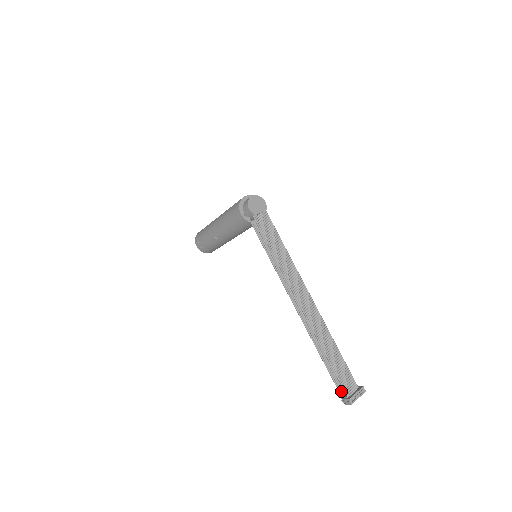
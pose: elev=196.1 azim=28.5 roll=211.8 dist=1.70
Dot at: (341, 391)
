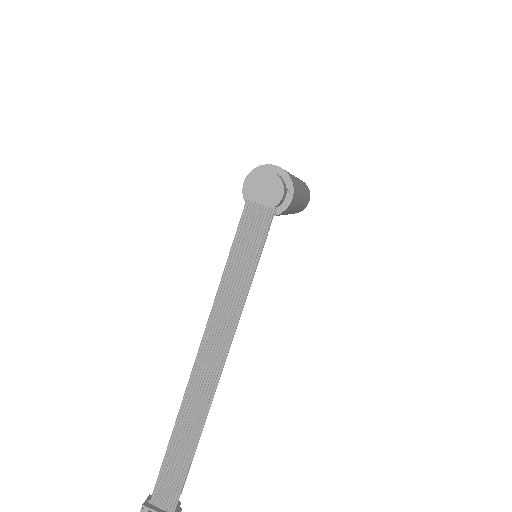
Dot at: occluded
